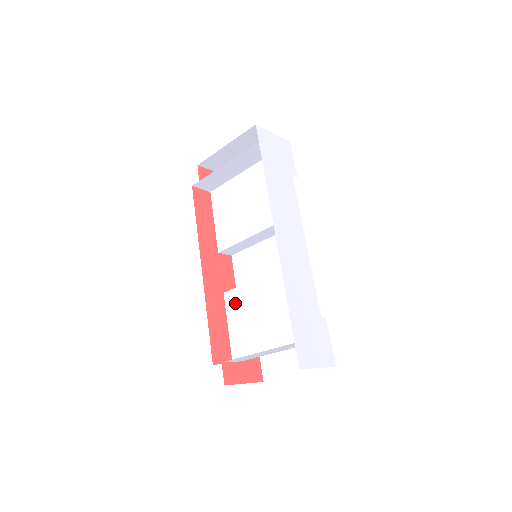
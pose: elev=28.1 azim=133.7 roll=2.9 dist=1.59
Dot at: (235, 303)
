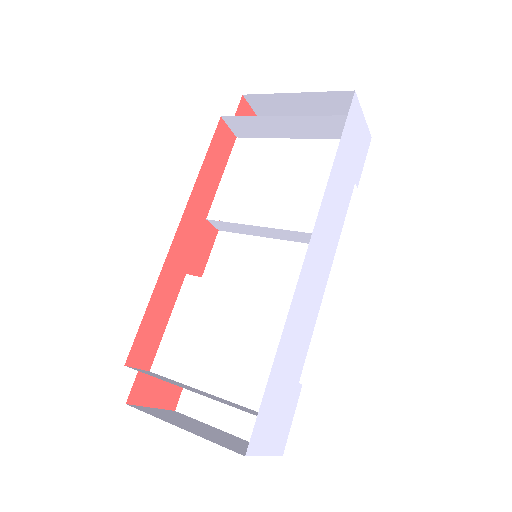
Dot at: (195, 297)
